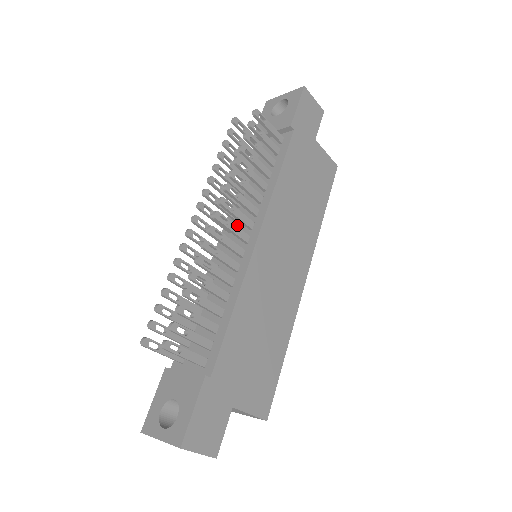
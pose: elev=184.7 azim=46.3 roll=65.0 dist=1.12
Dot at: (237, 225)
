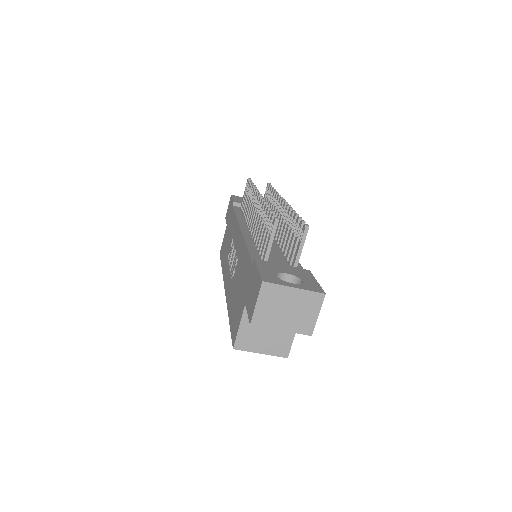
Dot at: occluded
